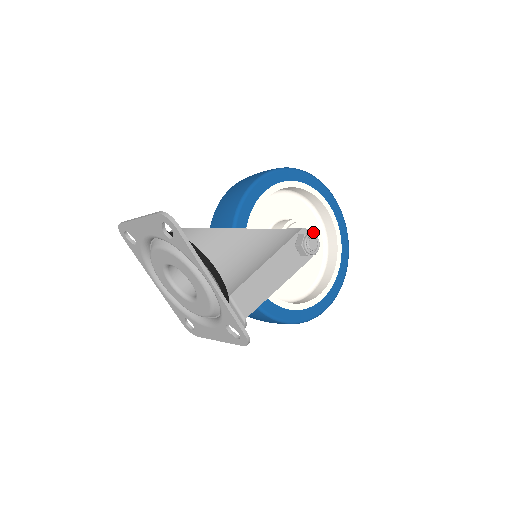
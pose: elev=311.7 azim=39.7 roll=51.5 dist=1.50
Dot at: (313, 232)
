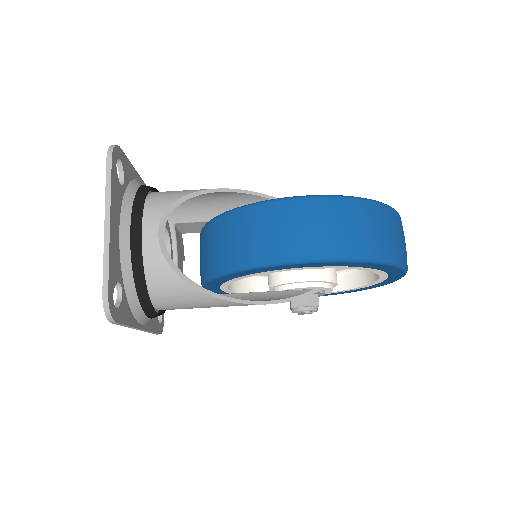
Dot at: (330, 290)
